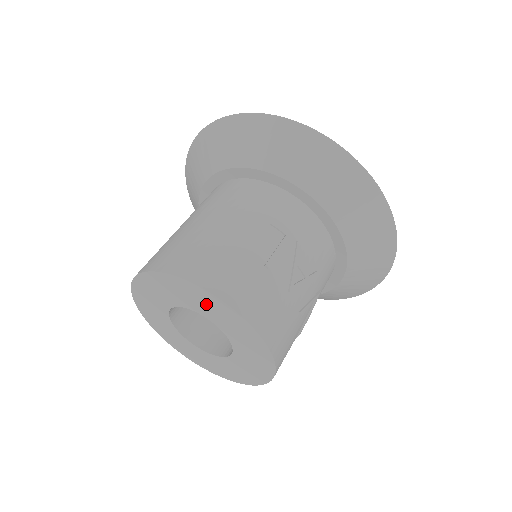
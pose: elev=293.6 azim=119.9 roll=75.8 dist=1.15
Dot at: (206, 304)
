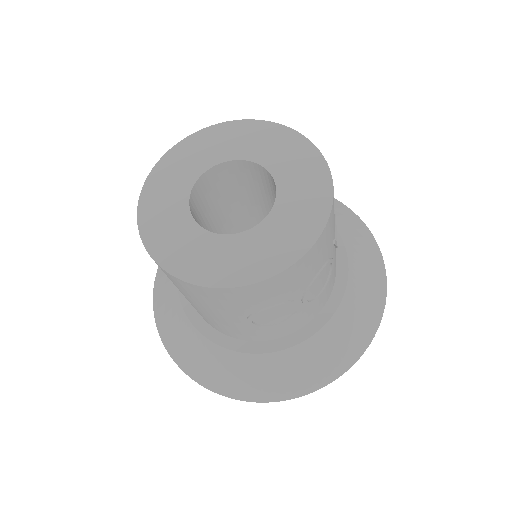
Dot at: (257, 139)
